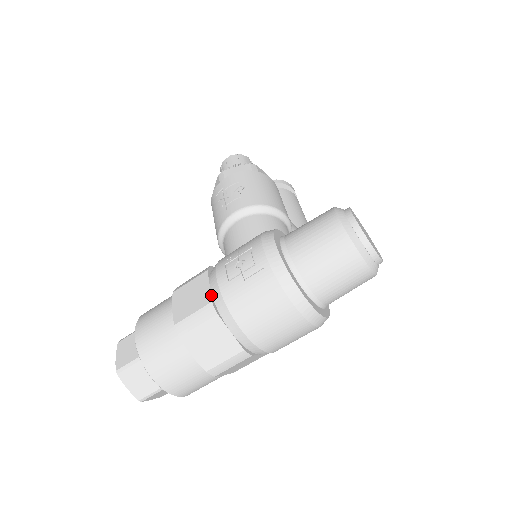
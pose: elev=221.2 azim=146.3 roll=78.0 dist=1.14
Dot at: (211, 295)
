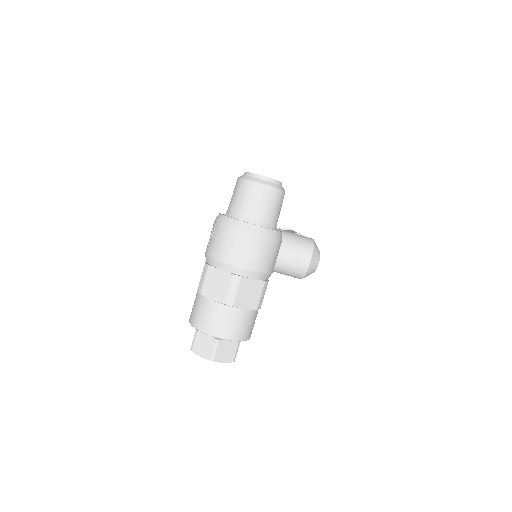
Dot at: (205, 262)
